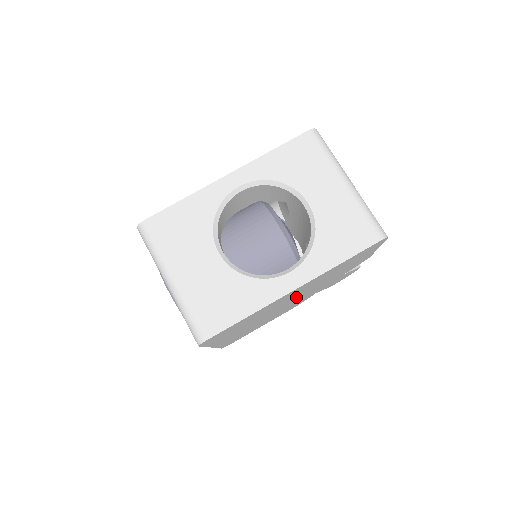
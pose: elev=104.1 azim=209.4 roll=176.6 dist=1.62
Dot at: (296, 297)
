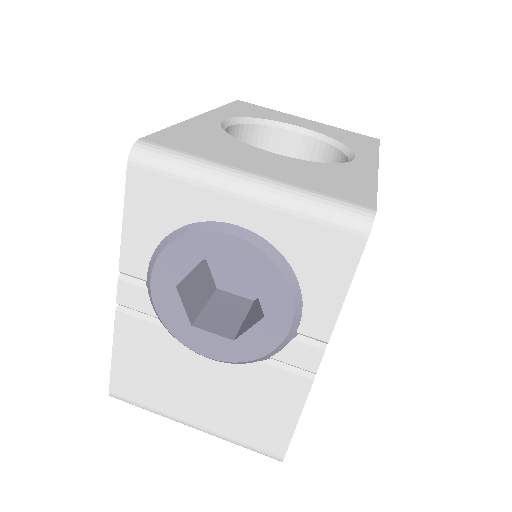
Dot at: occluded
